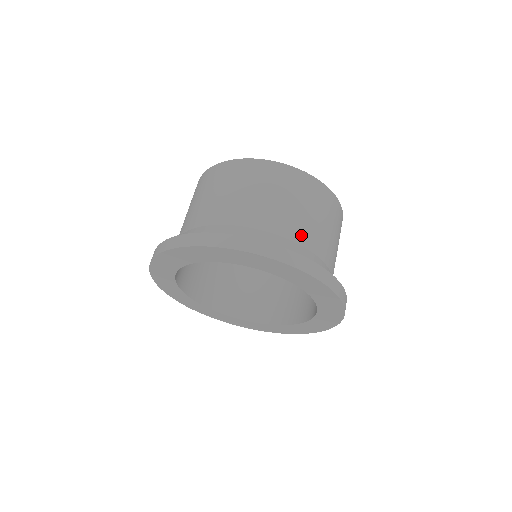
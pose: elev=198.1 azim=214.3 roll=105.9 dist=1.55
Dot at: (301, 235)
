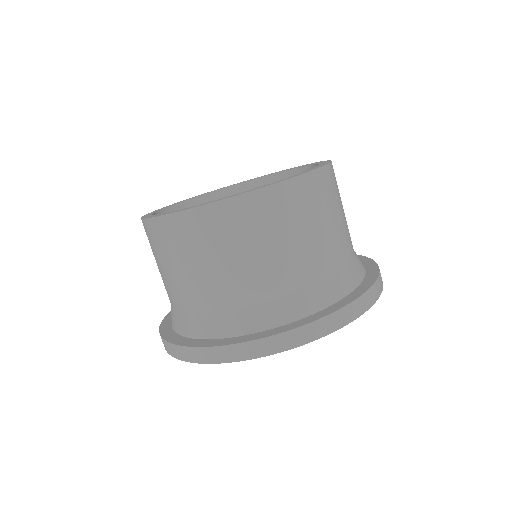
Dot at: (217, 298)
